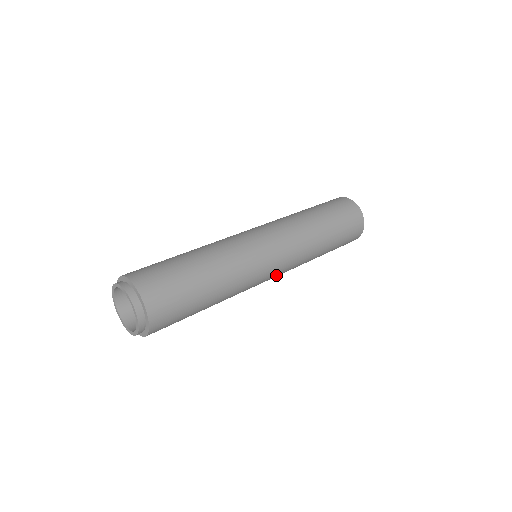
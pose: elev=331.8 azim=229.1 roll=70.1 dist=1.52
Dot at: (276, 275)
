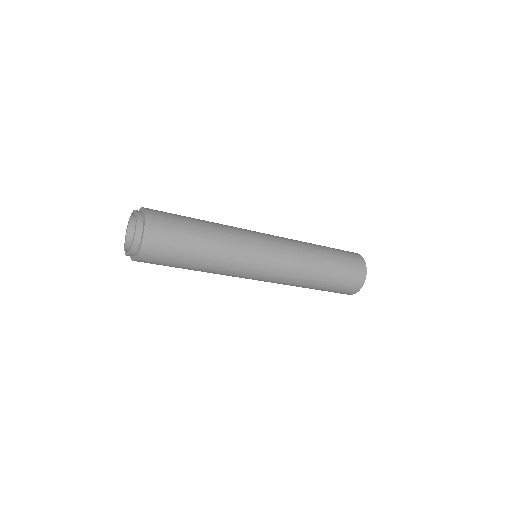
Dot at: (263, 279)
